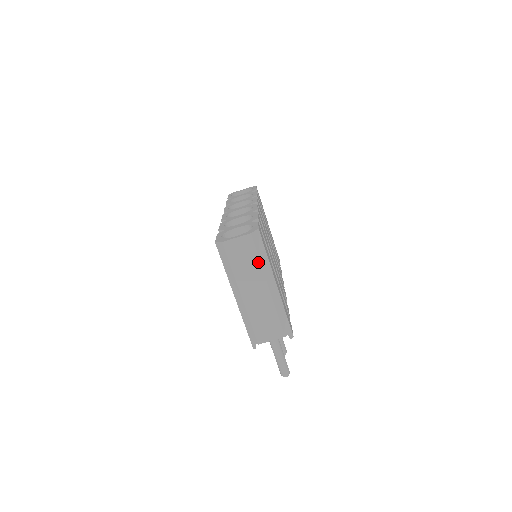
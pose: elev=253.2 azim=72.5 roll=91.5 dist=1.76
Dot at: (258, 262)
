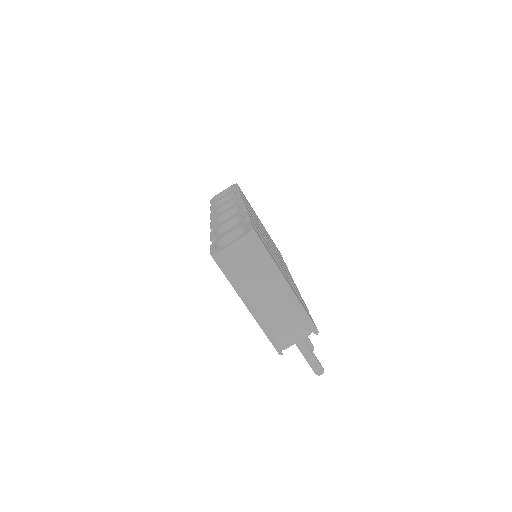
Dot at: (262, 264)
